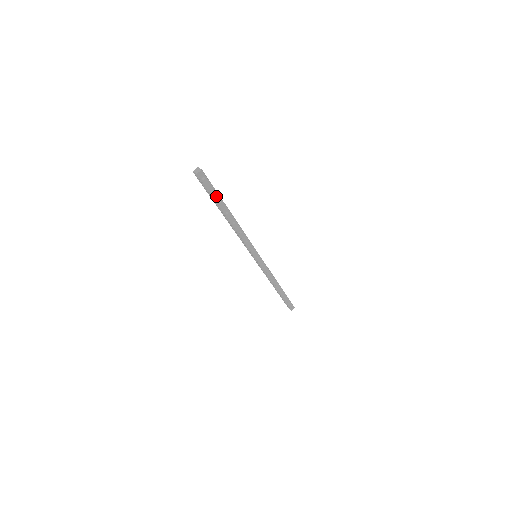
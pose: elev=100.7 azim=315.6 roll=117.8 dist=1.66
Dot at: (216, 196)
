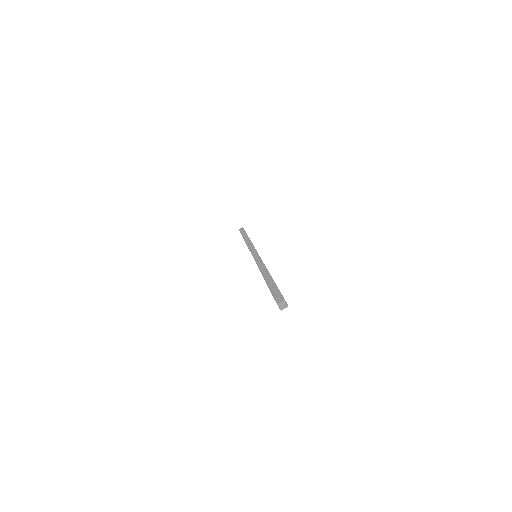
Dot at: occluded
